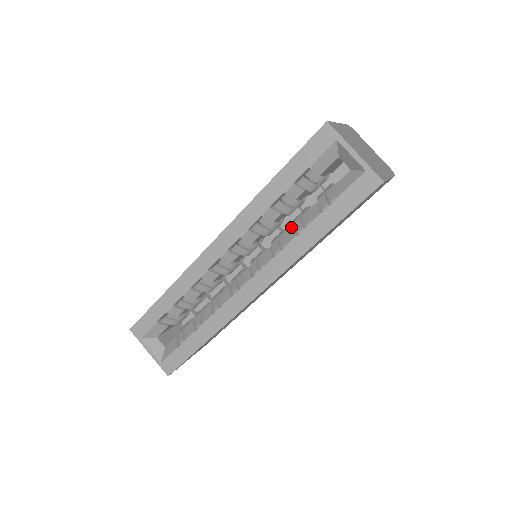
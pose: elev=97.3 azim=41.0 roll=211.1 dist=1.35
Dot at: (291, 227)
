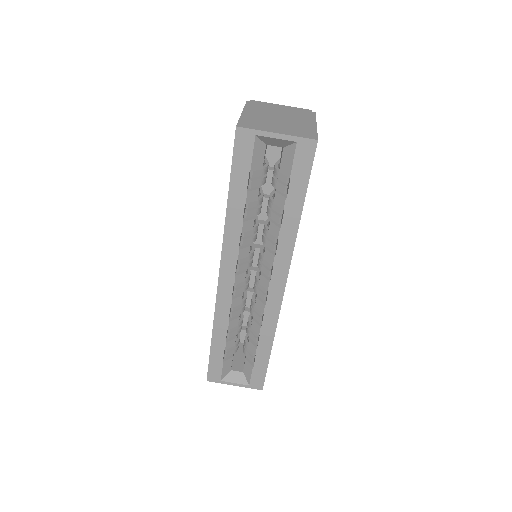
Dot at: (270, 223)
